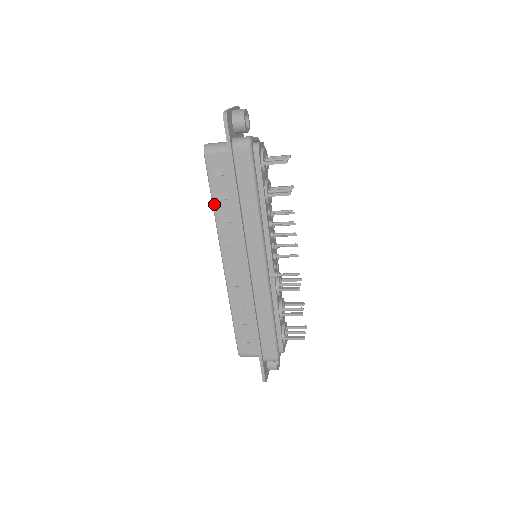
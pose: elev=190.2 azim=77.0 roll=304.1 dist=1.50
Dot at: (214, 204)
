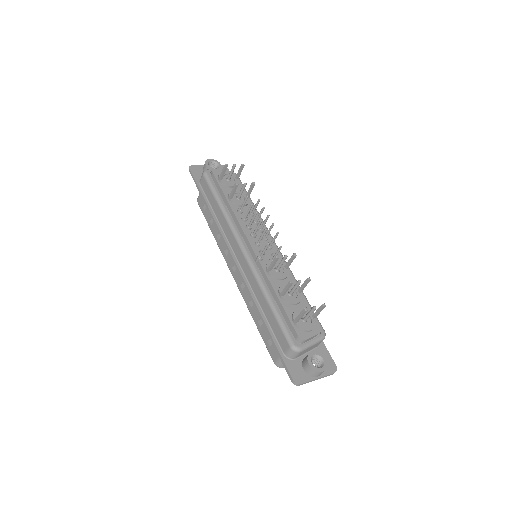
Dot at: (211, 231)
